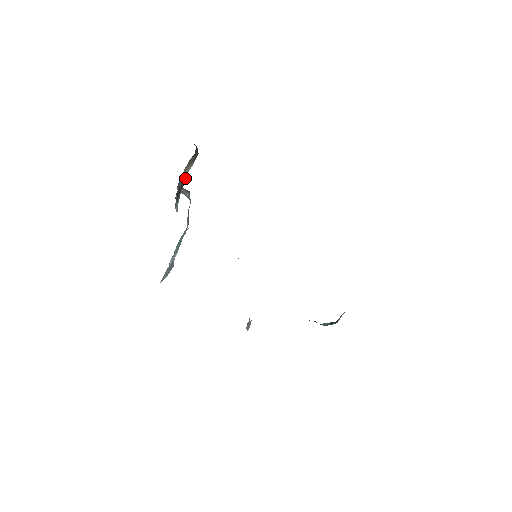
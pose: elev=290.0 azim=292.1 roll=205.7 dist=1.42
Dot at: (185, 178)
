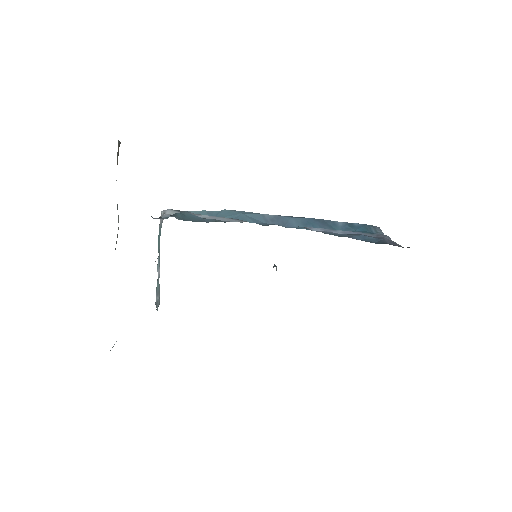
Dot at: occluded
